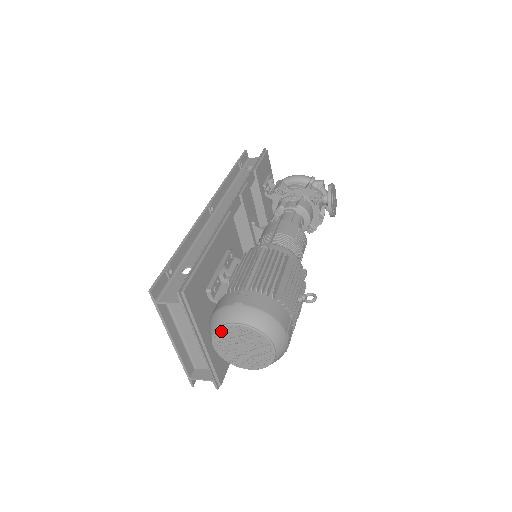
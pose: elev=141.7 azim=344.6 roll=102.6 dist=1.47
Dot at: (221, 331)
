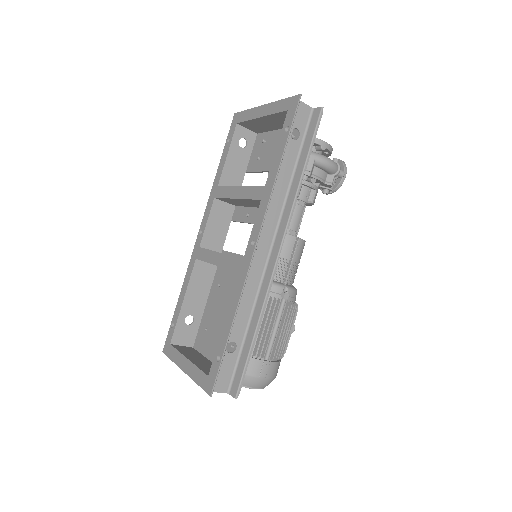
Dot at: occluded
